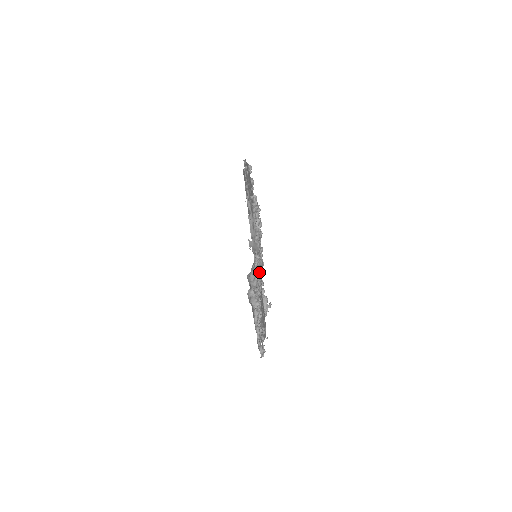
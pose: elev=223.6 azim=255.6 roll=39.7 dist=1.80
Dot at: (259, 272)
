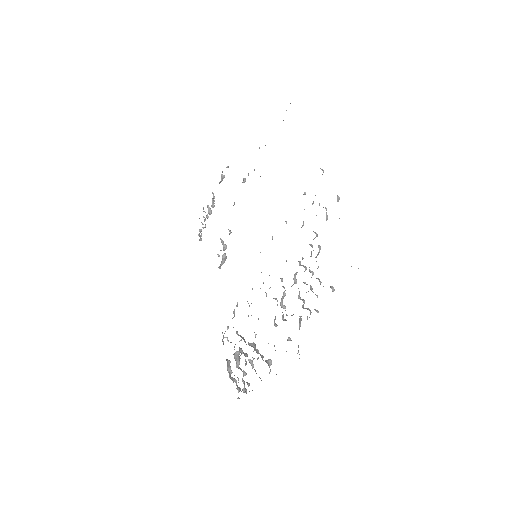
Dot at: occluded
